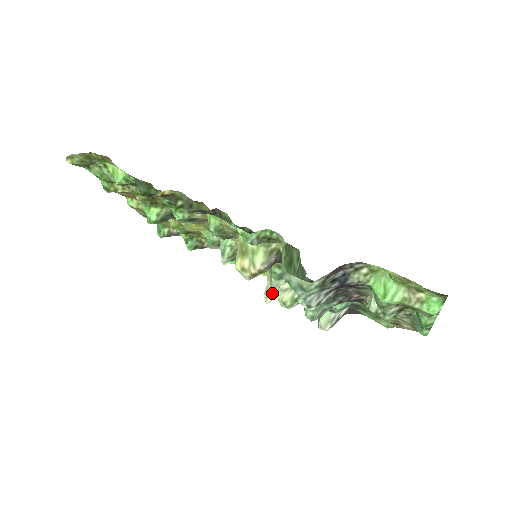
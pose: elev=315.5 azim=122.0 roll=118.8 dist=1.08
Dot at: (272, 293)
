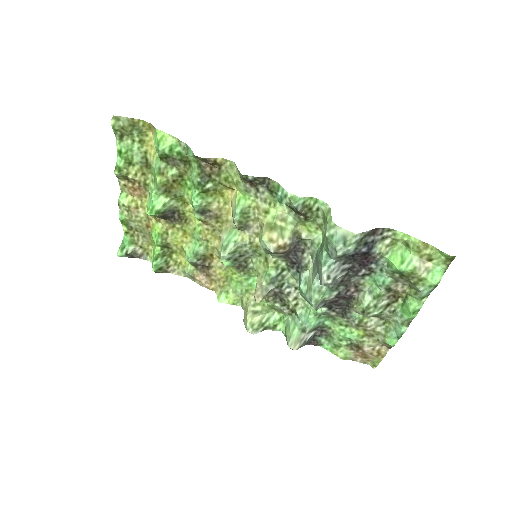
Dot at: (263, 294)
